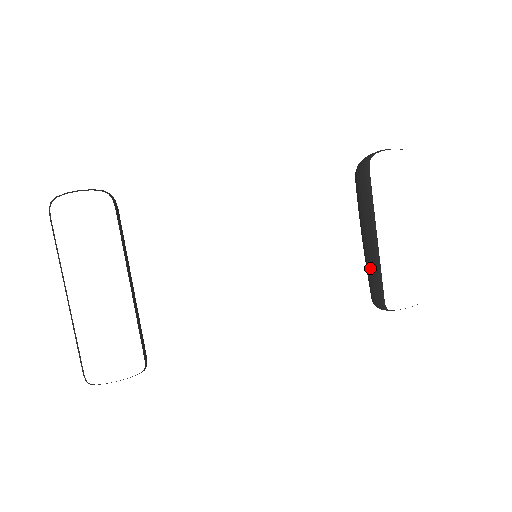
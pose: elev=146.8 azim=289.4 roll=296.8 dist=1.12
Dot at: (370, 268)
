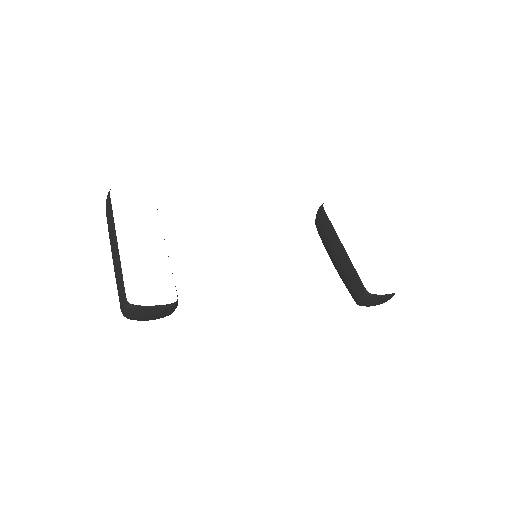
Dot at: (345, 273)
